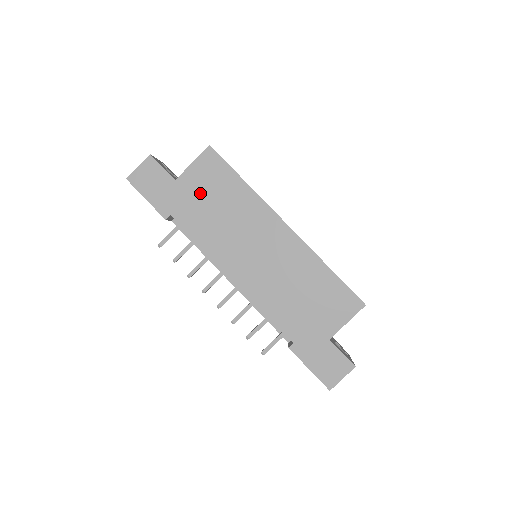
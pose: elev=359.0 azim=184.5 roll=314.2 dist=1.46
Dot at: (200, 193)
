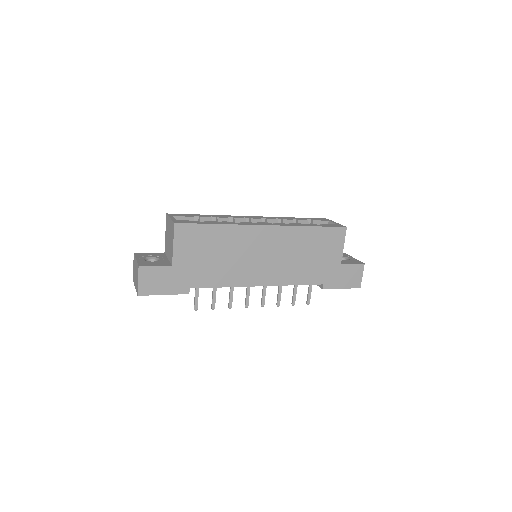
Dot at: (196, 258)
